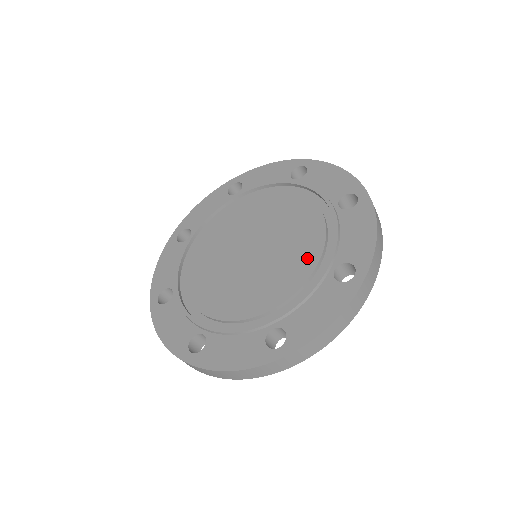
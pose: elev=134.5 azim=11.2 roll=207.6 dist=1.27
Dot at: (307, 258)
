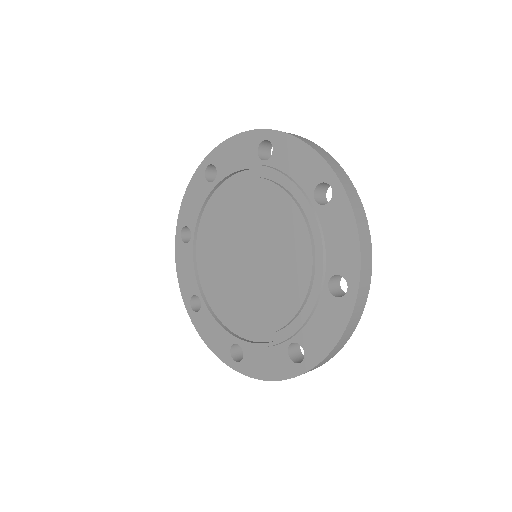
Dot at: (300, 270)
